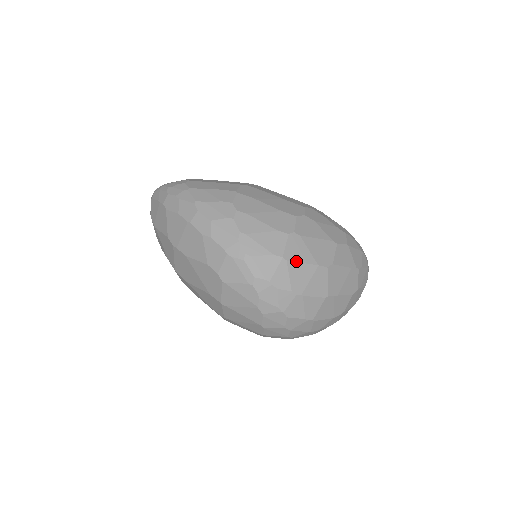
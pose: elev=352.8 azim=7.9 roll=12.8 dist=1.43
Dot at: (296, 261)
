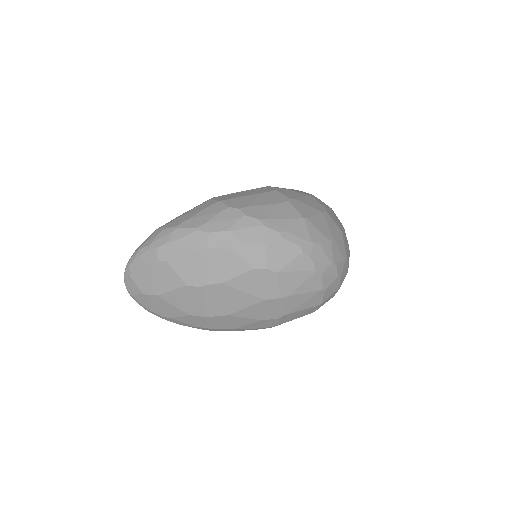
Dot at: (311, 216)
